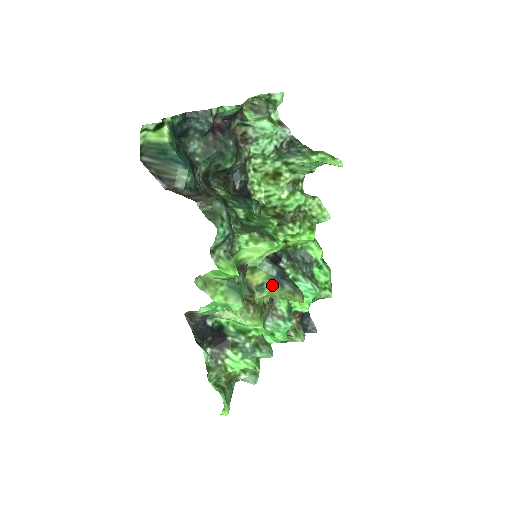
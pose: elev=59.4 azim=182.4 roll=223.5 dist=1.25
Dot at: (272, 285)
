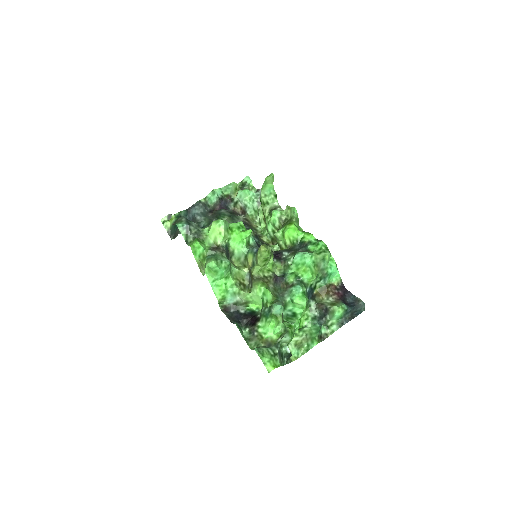
Dot at: (255, 257)
